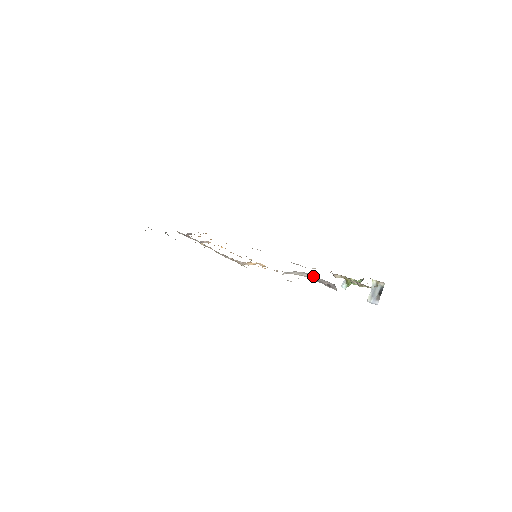
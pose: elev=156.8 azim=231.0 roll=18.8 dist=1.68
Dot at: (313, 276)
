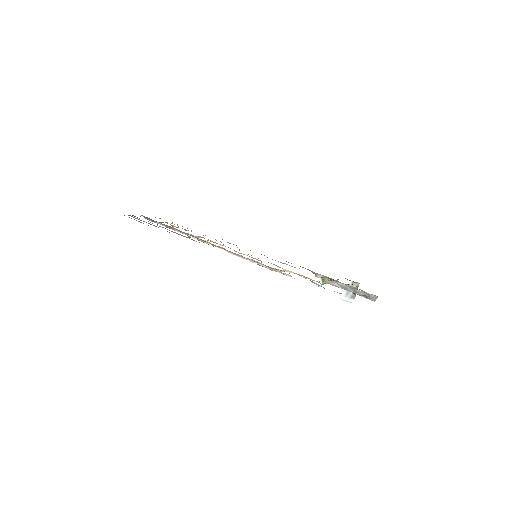
Dot at: (347, 286)
